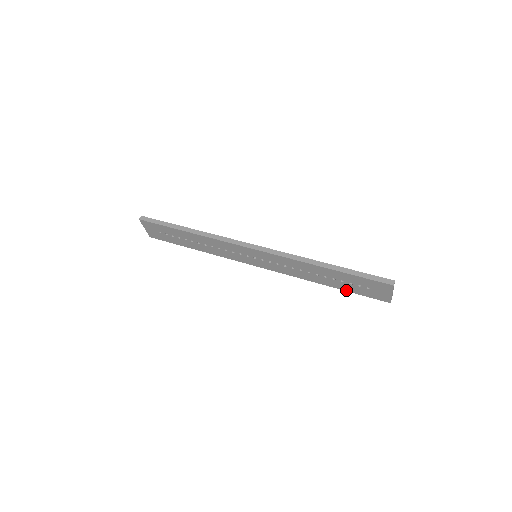
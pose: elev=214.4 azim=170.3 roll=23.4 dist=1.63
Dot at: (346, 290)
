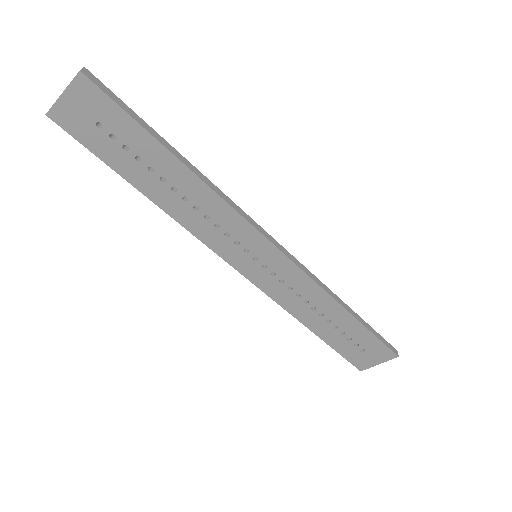
Dot at: (329, 343)
